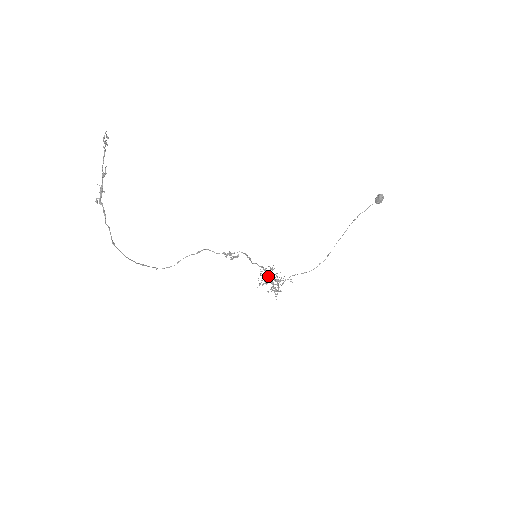
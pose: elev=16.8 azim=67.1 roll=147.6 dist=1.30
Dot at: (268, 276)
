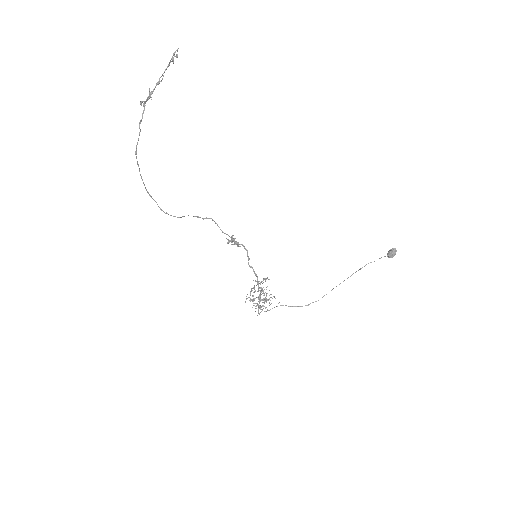
Dot at: occluded
